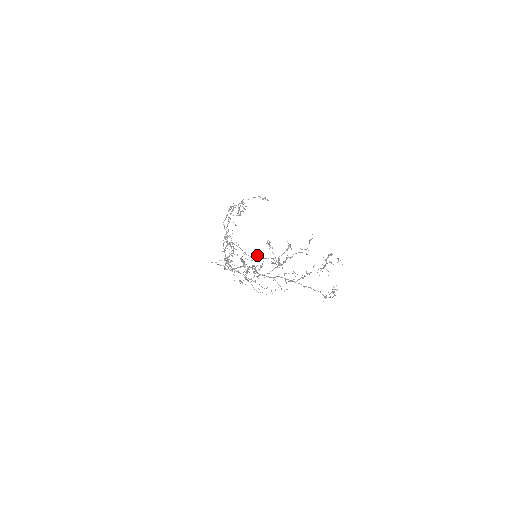
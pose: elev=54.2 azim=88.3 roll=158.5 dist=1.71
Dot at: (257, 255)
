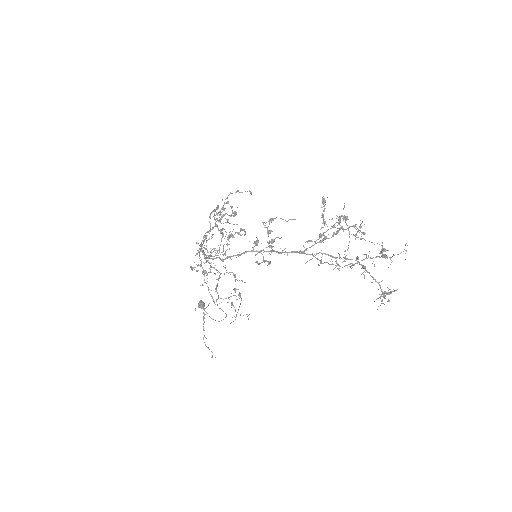
Dot at: occluded
